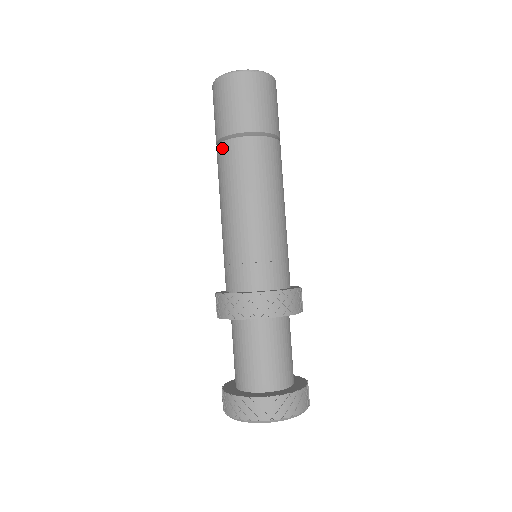
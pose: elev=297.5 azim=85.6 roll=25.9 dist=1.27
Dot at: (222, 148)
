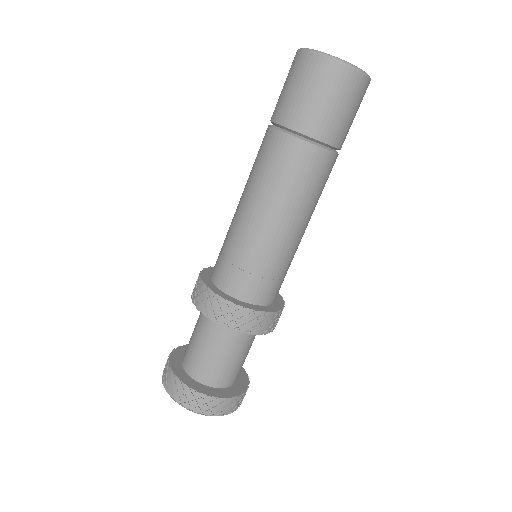
Dot at: (274, 137)
